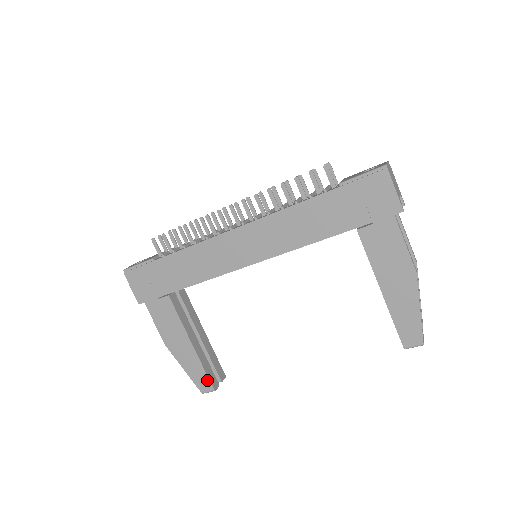
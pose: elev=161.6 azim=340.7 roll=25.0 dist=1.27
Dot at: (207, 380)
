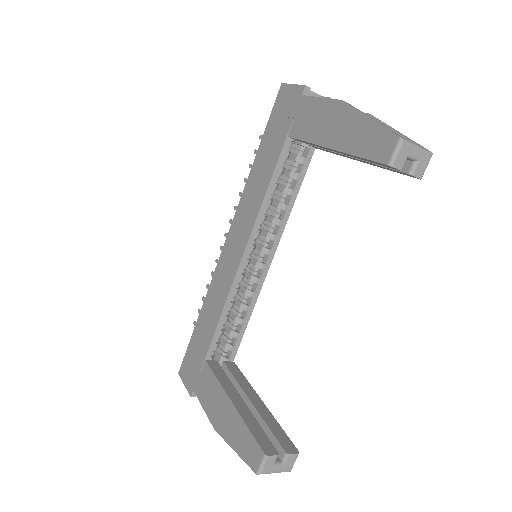
Dot at: (254, 443)
